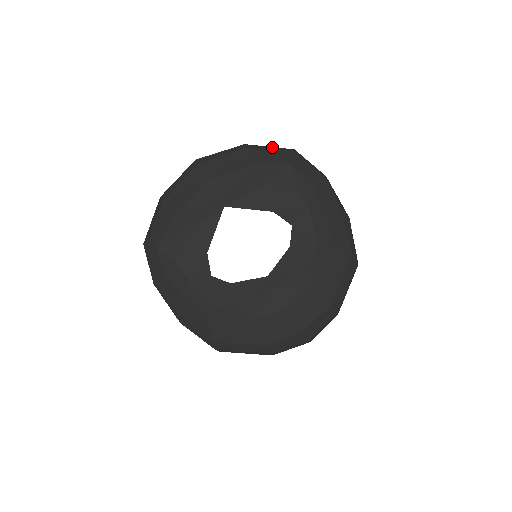
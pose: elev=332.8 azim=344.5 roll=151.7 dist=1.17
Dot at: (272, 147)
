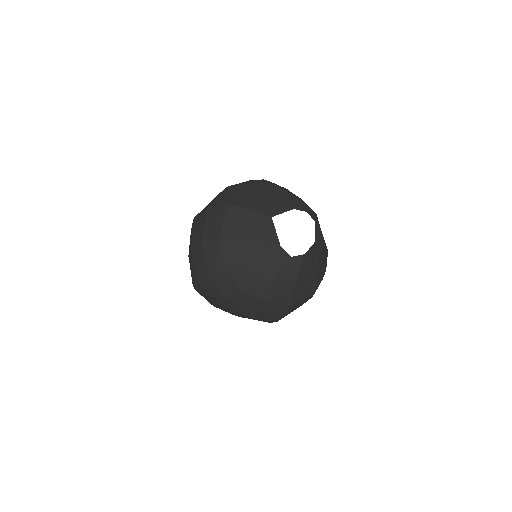
Dot at: occluded
